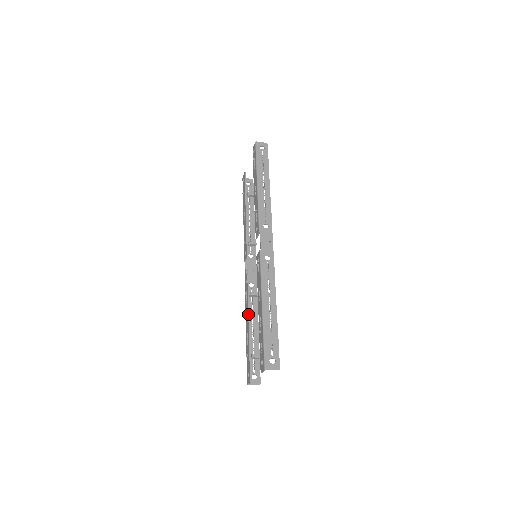
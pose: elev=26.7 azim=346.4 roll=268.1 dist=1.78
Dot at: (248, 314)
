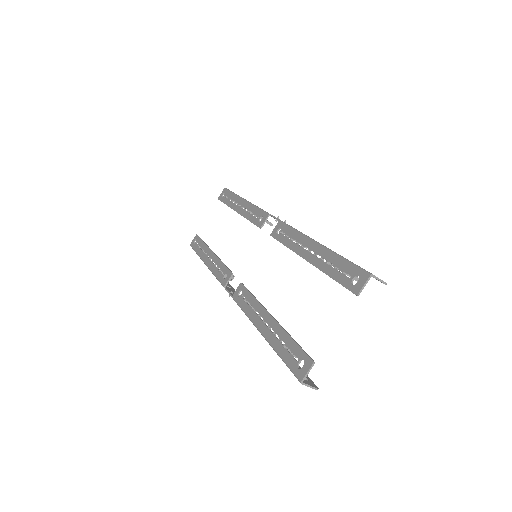
Dot at: (264, 307)
